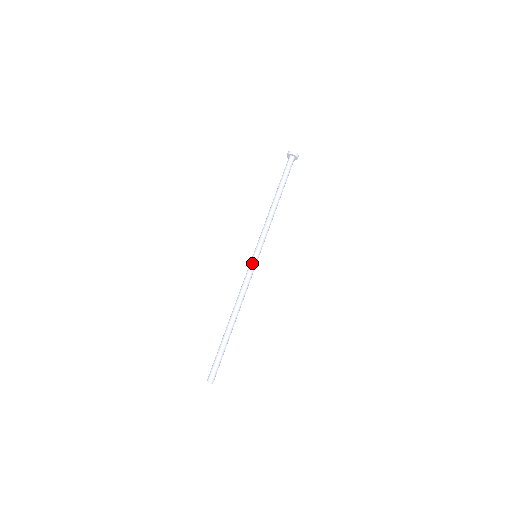
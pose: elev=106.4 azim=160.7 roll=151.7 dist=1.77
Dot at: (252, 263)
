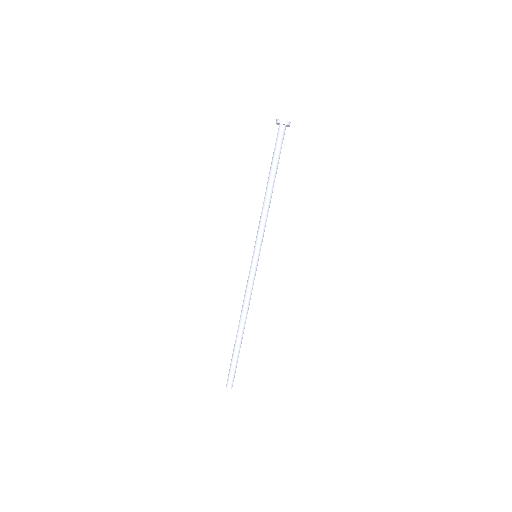
Dot at: (255, 266)
